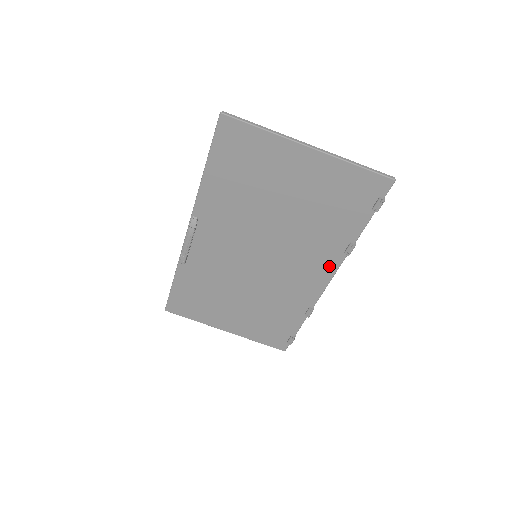
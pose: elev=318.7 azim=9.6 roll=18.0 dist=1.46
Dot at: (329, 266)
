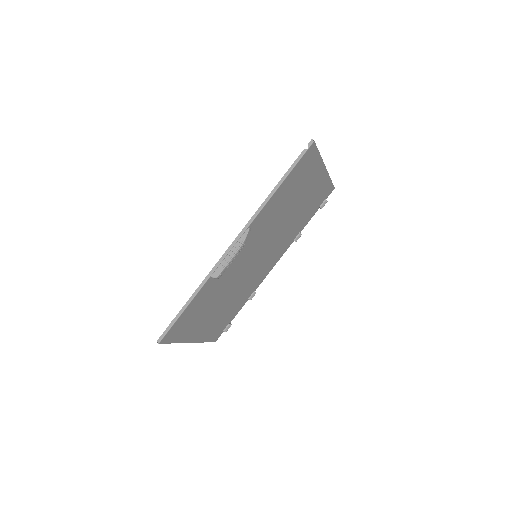
Dot at: (282, 253)
